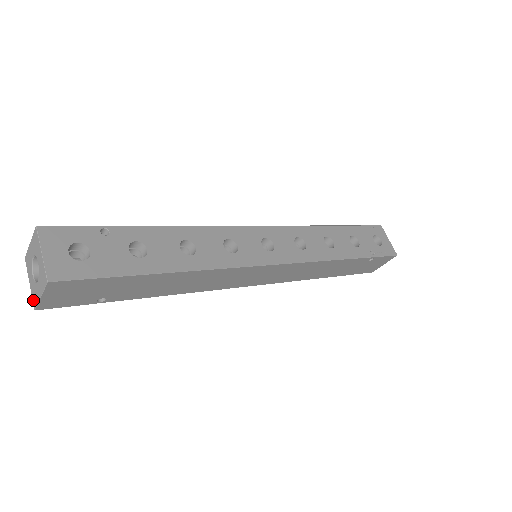
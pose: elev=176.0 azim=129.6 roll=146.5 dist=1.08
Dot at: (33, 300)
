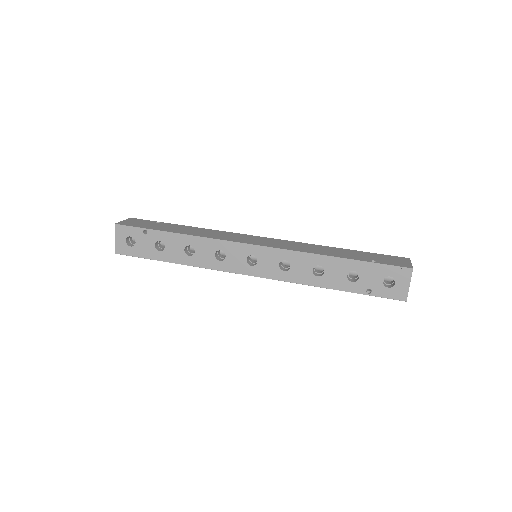
Dot at: occluded
